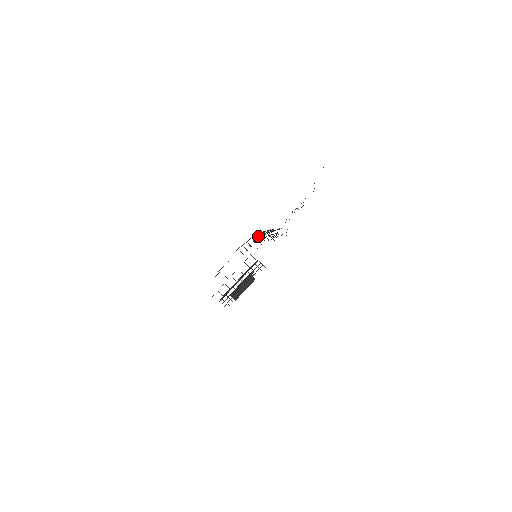
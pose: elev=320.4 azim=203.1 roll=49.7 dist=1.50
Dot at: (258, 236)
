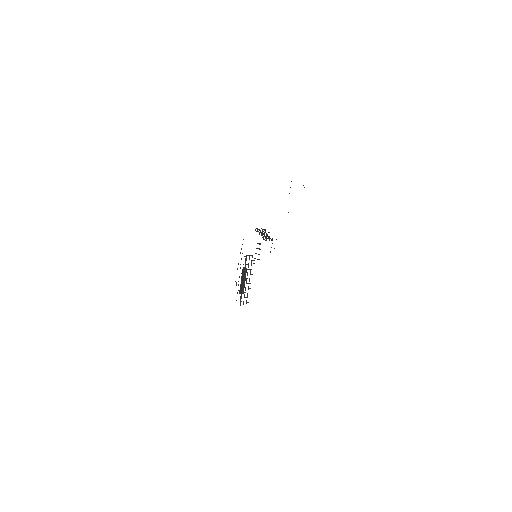
Dot at: (257, 243)
